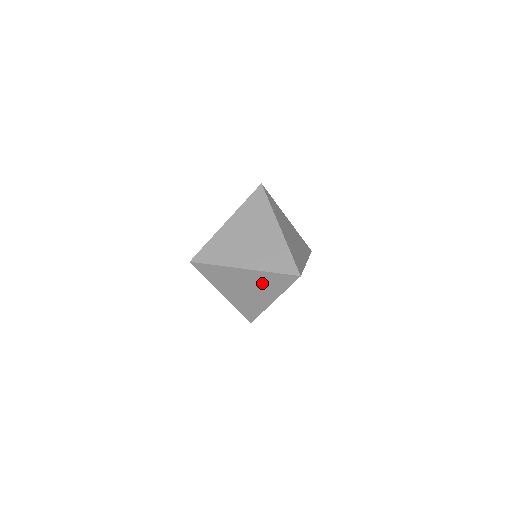
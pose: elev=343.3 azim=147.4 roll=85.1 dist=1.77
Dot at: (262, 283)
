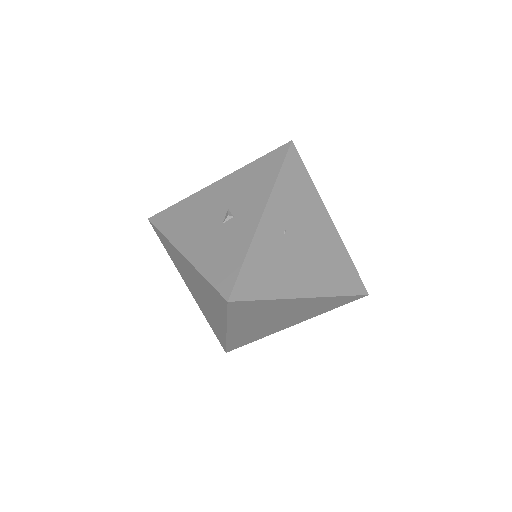
Dot at: (308, 309)
